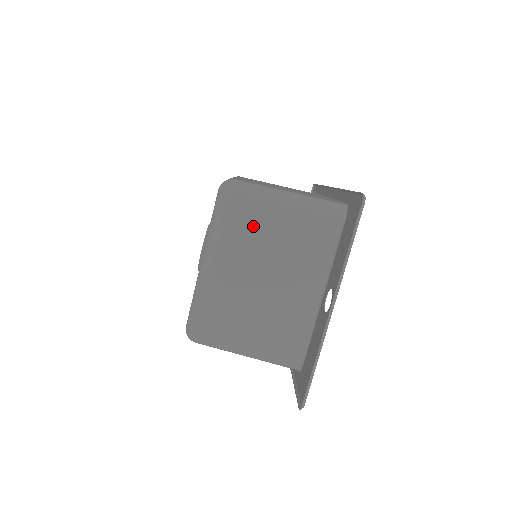
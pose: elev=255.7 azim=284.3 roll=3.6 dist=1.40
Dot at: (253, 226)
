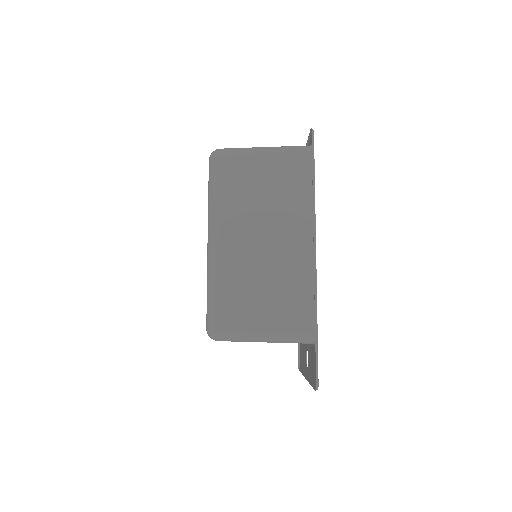
Dot at: occluded
